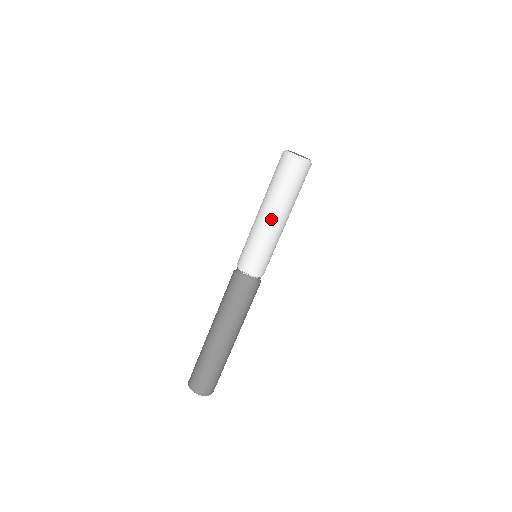
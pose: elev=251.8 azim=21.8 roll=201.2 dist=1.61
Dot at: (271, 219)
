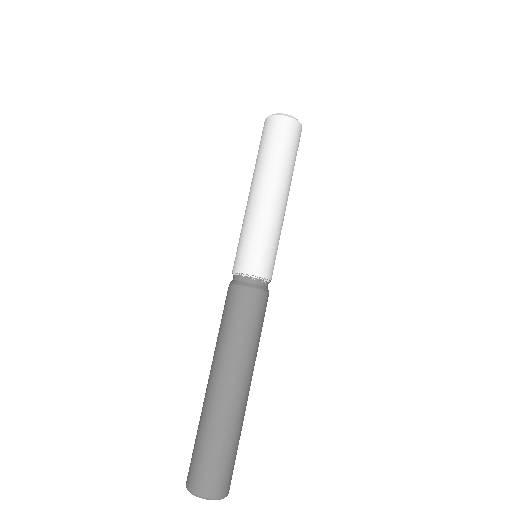
Dot at: (274, 195)
